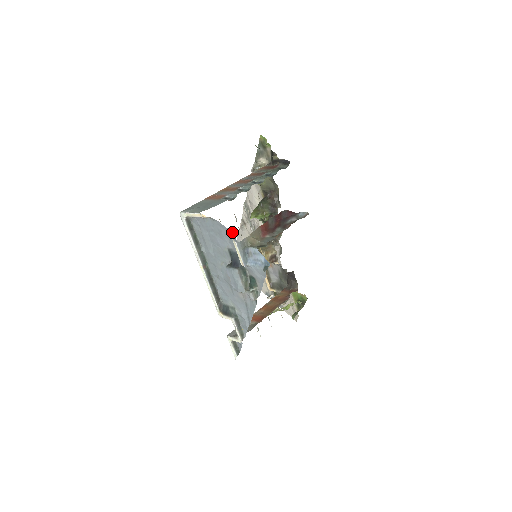
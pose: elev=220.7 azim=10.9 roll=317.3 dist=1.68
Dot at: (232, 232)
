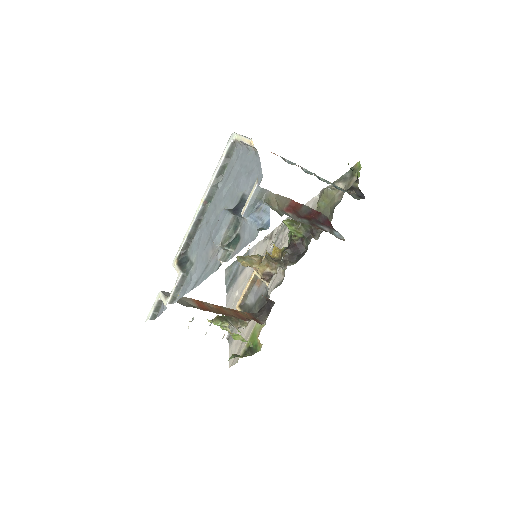
Dot at: occluded
